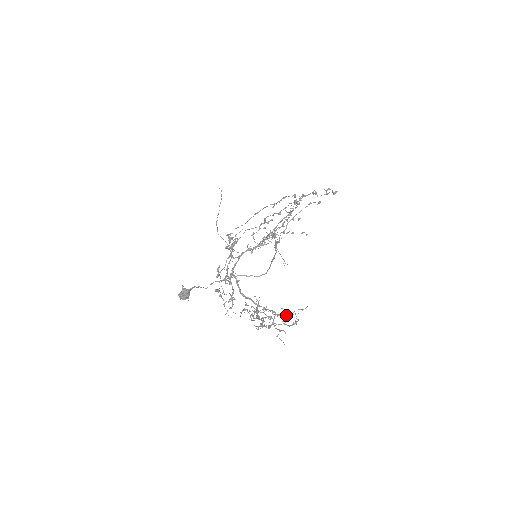
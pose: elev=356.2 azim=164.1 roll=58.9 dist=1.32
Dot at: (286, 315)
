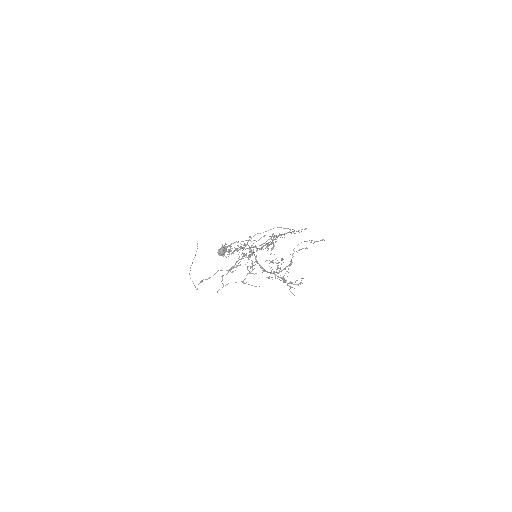
Dot at: (323, 239)
